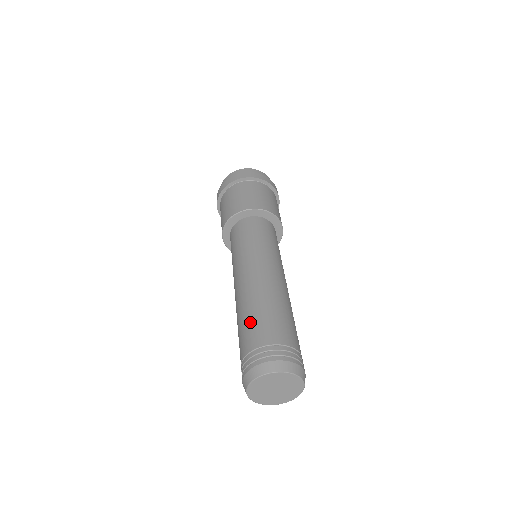
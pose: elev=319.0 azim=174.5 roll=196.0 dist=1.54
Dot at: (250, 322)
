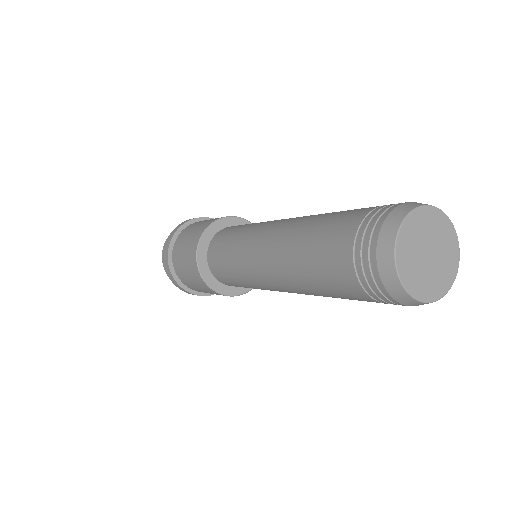
Dot at: (324, 225)
